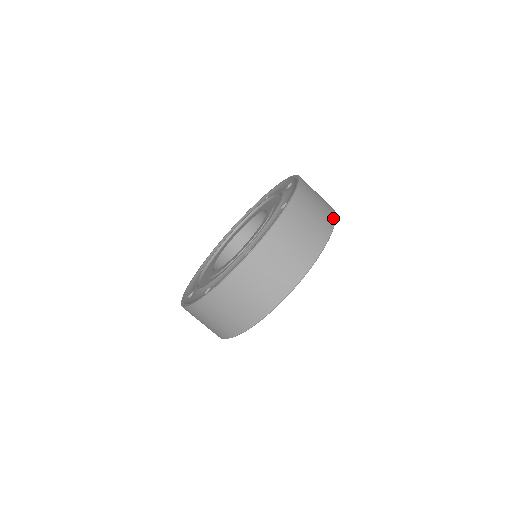
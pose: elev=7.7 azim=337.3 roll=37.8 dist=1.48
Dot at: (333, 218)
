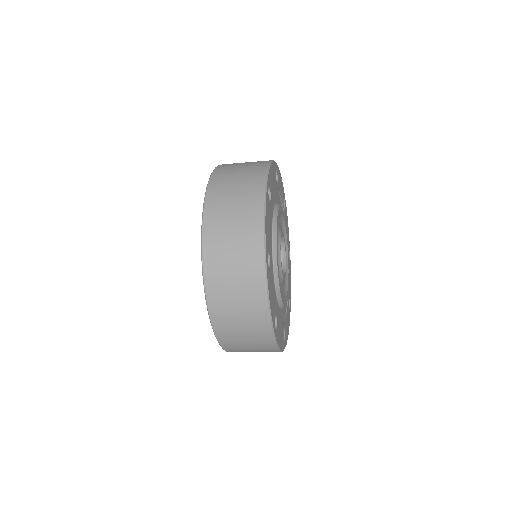
Dot at: (260, 233)
